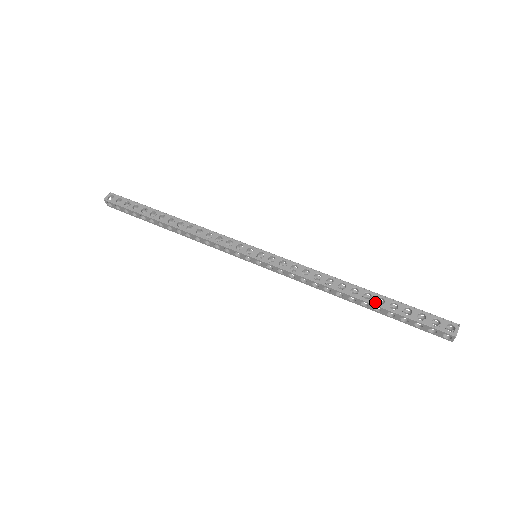
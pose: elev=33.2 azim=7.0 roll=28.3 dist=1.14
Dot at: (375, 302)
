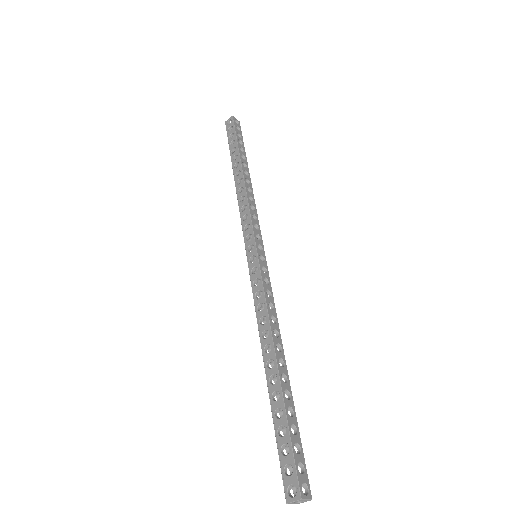
Dot at: (271, 392)
